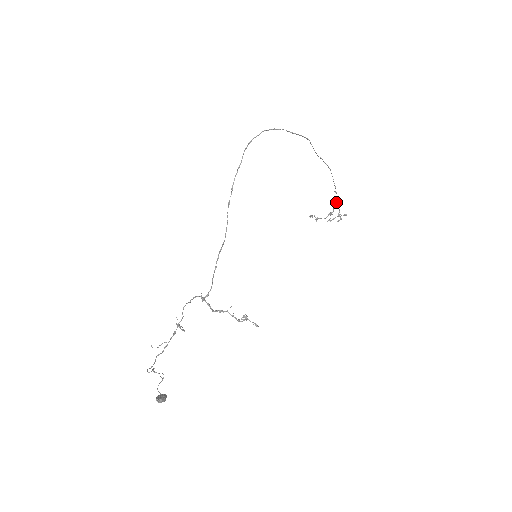
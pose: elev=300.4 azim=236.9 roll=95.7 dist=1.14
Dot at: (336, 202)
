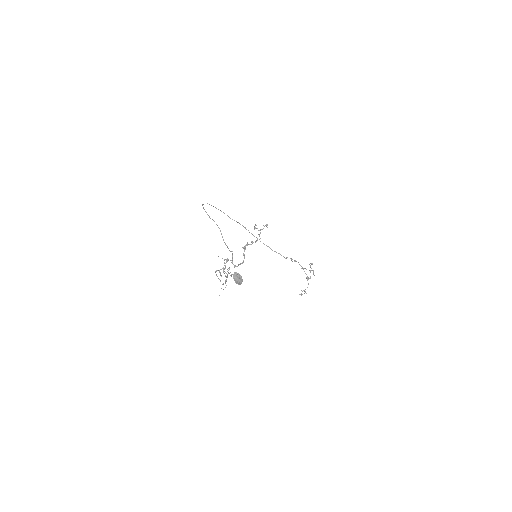
Dot at: occluded
